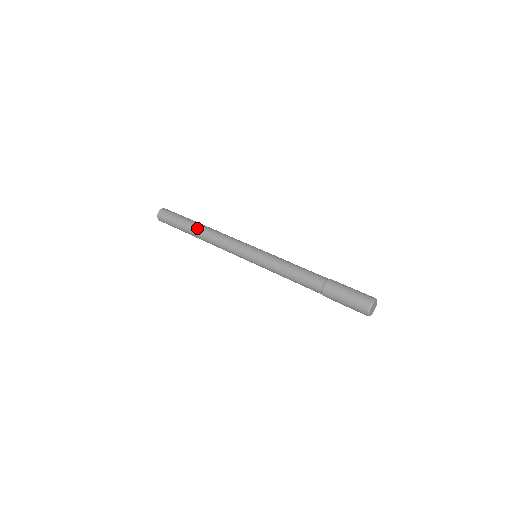
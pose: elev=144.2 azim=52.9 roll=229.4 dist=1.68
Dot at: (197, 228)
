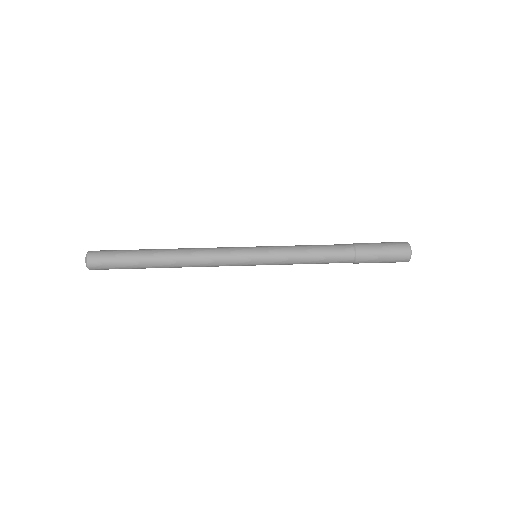
Dot at: (162, 262)
